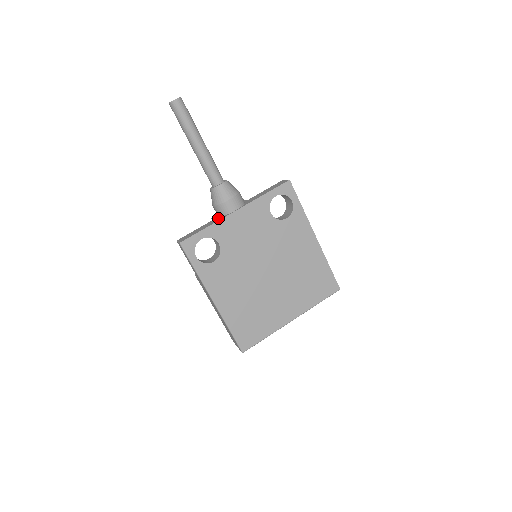
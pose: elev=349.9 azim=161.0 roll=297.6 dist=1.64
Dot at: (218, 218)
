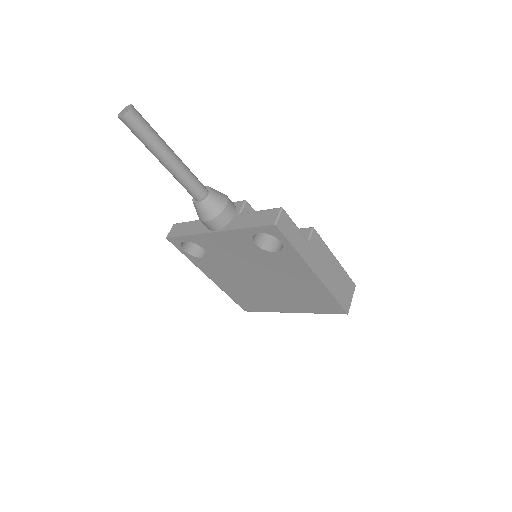
Dot at: (203, 225)
